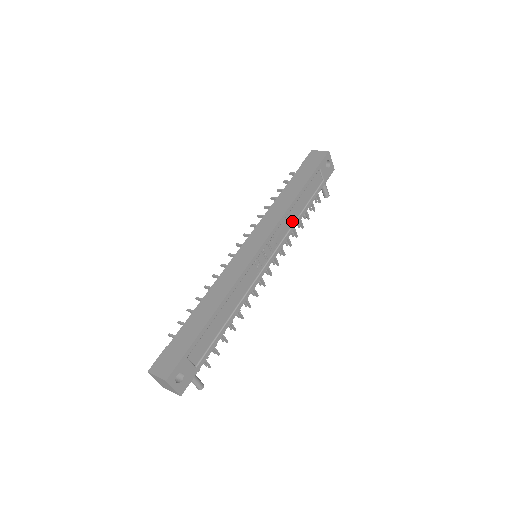
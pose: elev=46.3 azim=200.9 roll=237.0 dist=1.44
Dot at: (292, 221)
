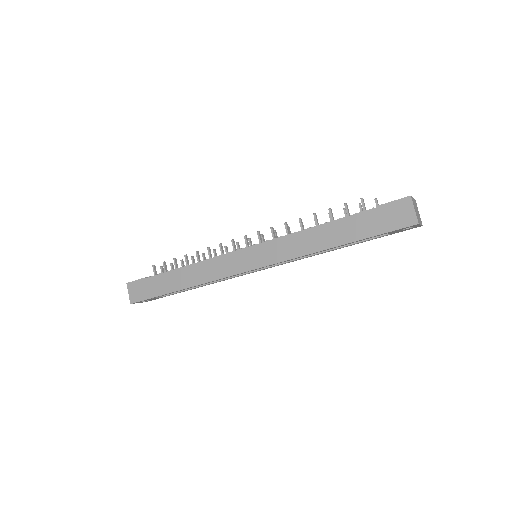
Dot at: (312, 254)
